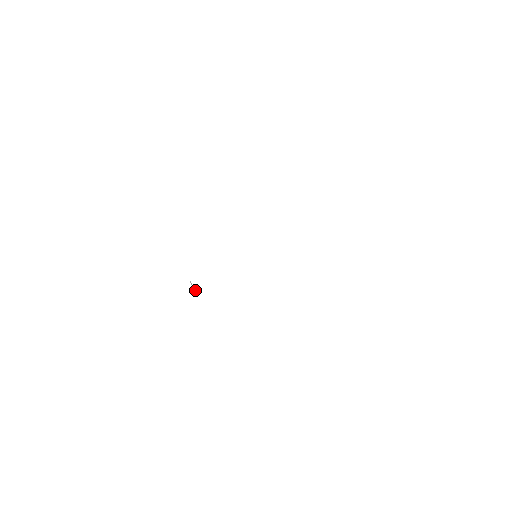
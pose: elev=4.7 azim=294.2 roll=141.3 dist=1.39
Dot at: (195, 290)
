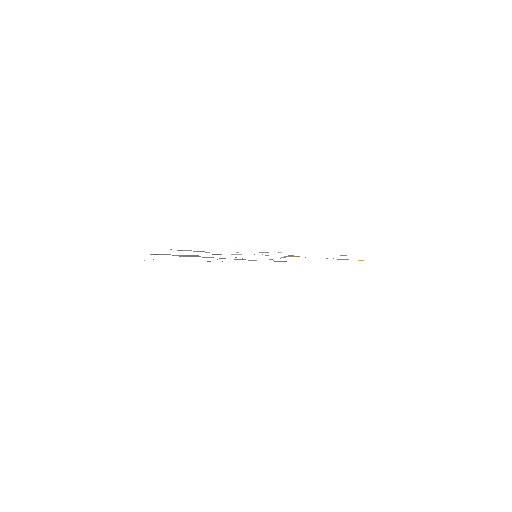
Dot at: occluded
